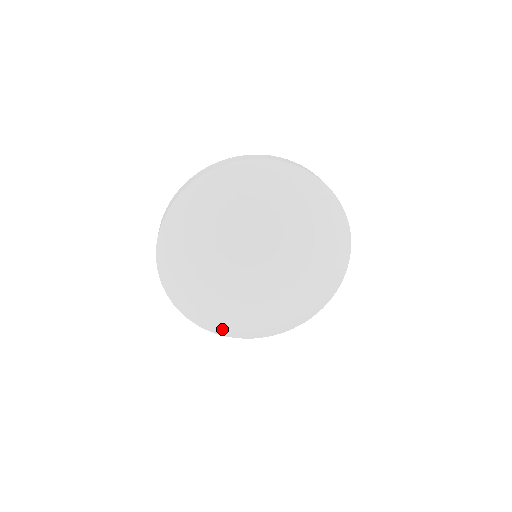
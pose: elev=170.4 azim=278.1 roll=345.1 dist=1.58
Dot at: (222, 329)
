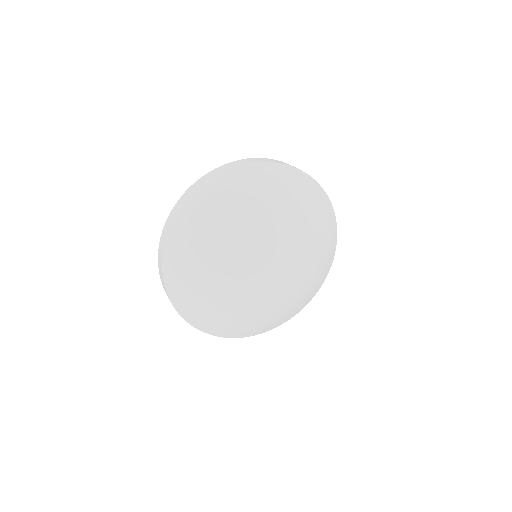
Dot at: (199, 319)
